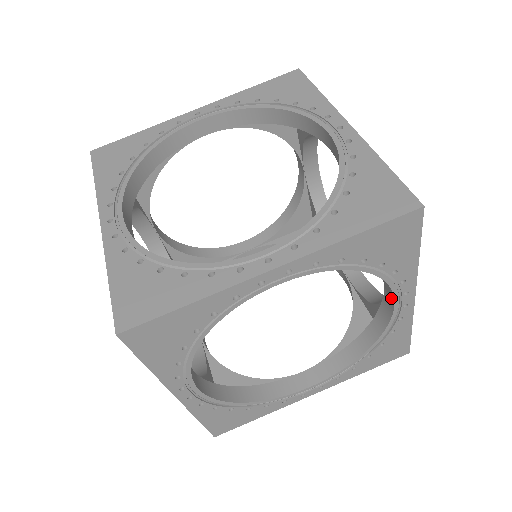
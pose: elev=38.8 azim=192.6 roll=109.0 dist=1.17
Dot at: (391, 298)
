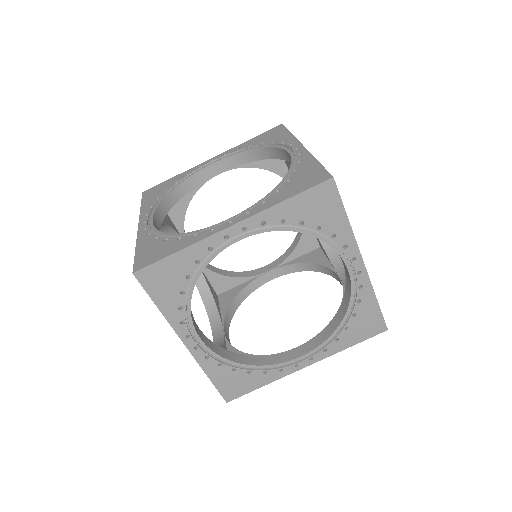
Dot at: (345, 266)
